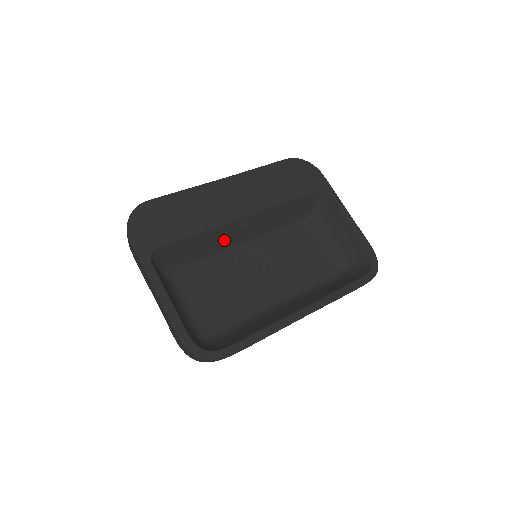
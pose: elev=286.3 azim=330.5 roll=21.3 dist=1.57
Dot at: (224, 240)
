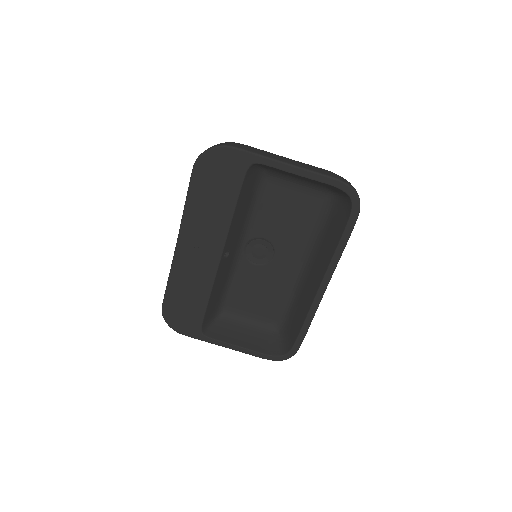
Dot at: (226, 270)
